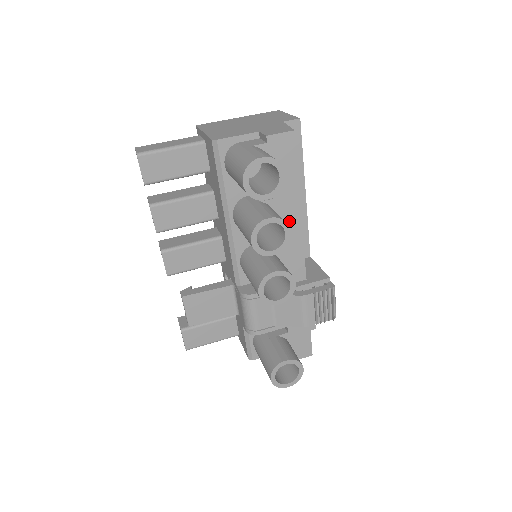
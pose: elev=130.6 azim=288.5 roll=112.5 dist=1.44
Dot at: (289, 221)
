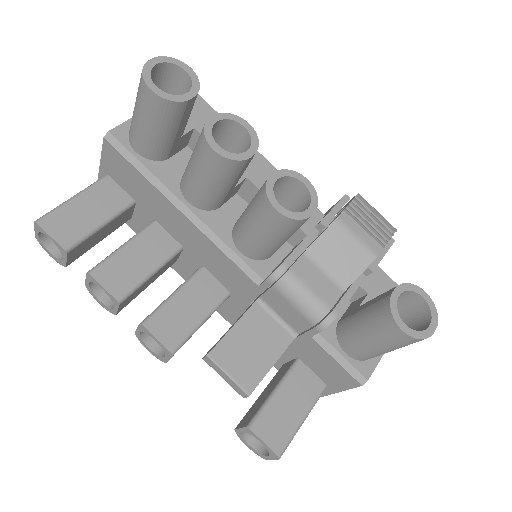
Dot at: occluded
